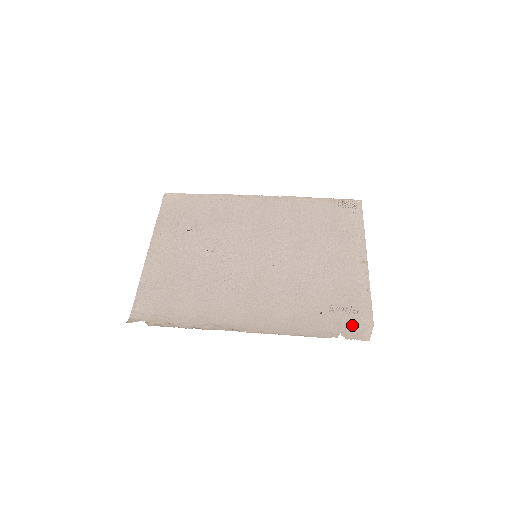
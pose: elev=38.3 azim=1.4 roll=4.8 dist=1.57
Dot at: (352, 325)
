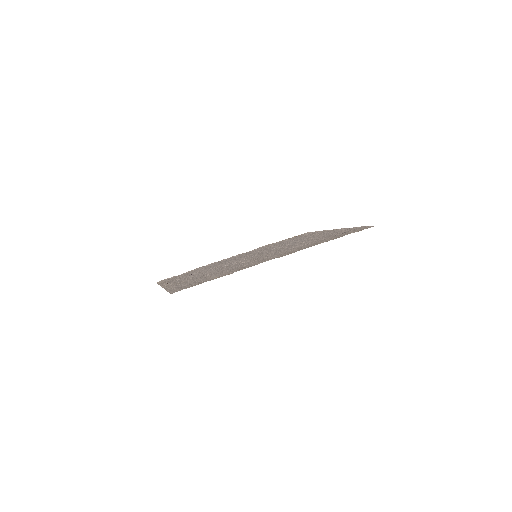
Dot at: occluded
